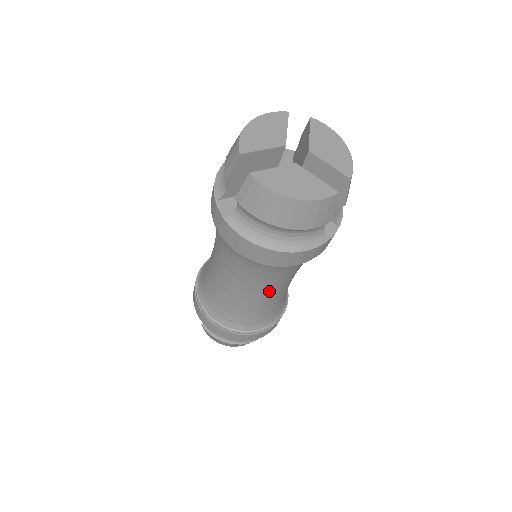
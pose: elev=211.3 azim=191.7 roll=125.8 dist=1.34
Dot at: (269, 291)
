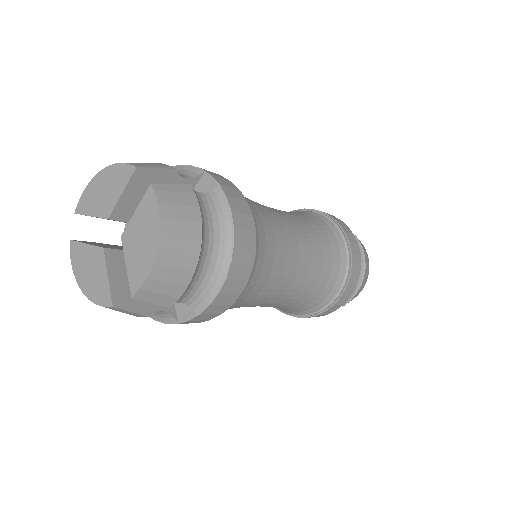
Dot at: occluded
